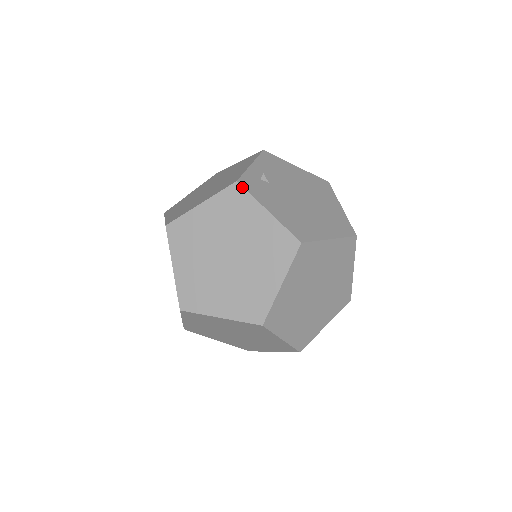
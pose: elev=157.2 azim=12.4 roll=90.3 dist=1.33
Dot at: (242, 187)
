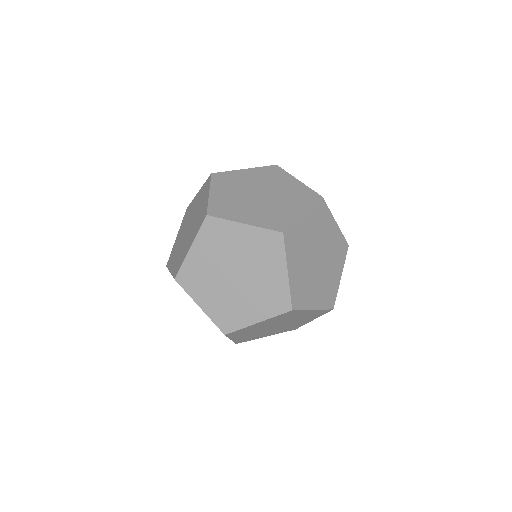
Dot at: (280, 167)
